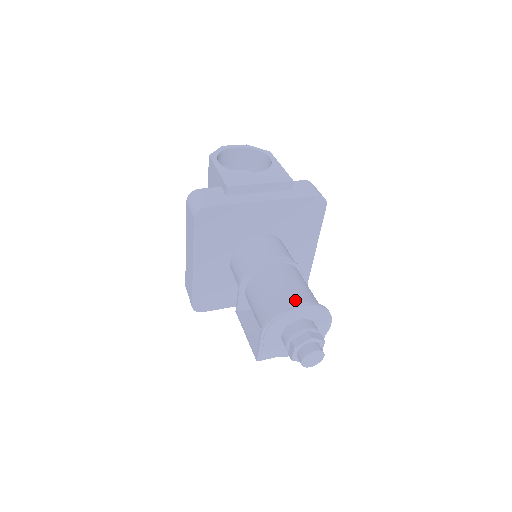
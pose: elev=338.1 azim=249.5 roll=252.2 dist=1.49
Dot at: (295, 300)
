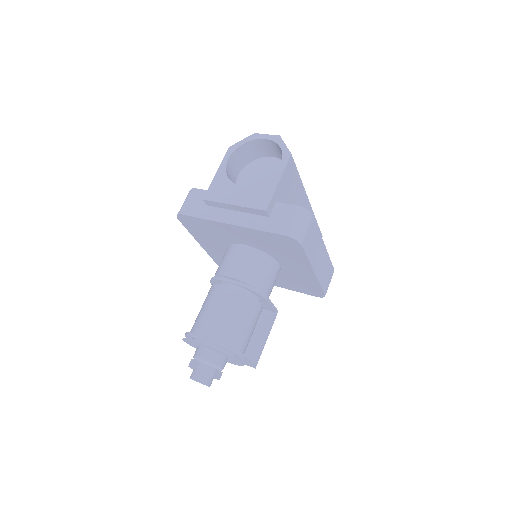
Dot at: (203, 331)
